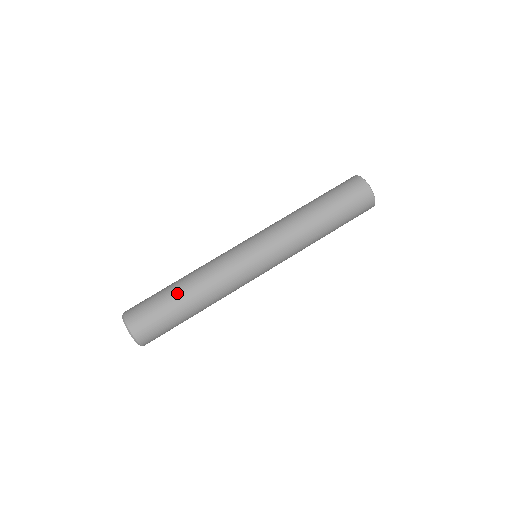
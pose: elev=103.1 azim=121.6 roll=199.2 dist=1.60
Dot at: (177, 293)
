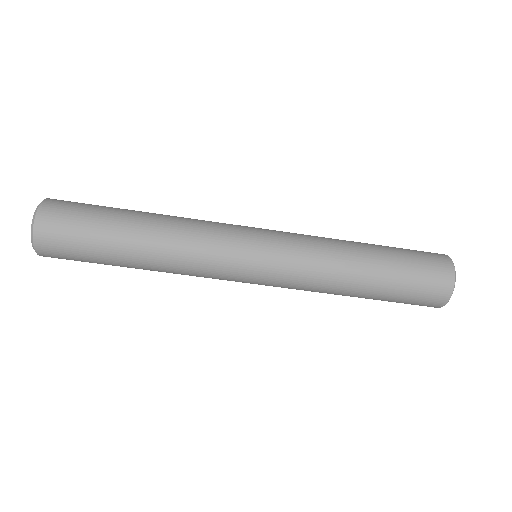
Dot at: occluded
